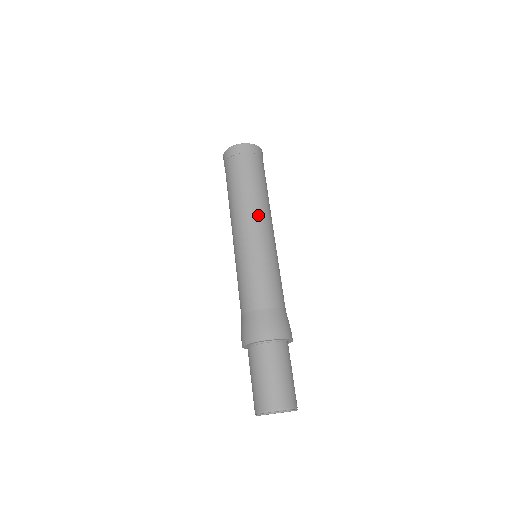
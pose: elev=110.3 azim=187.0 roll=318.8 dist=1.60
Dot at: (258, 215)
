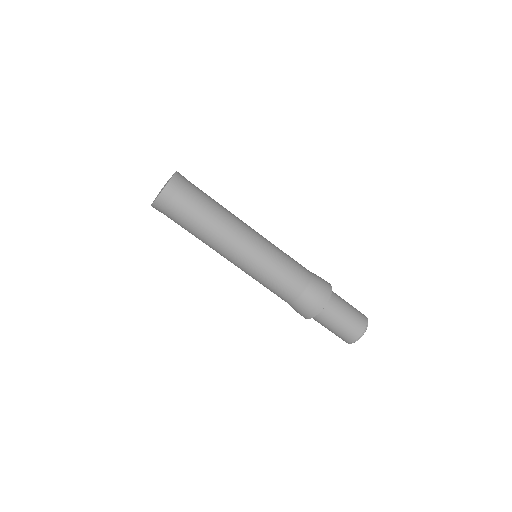
Dot at: (236, 234)
